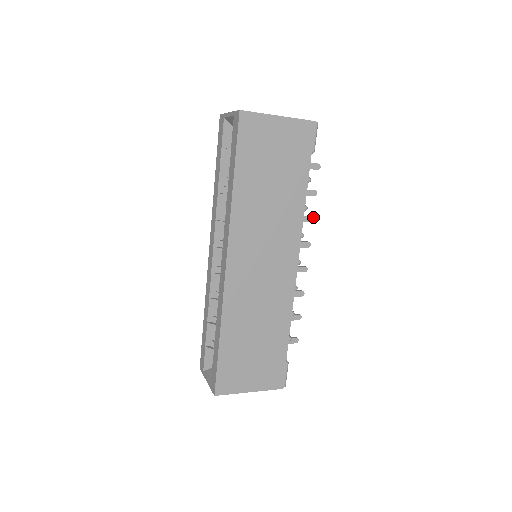
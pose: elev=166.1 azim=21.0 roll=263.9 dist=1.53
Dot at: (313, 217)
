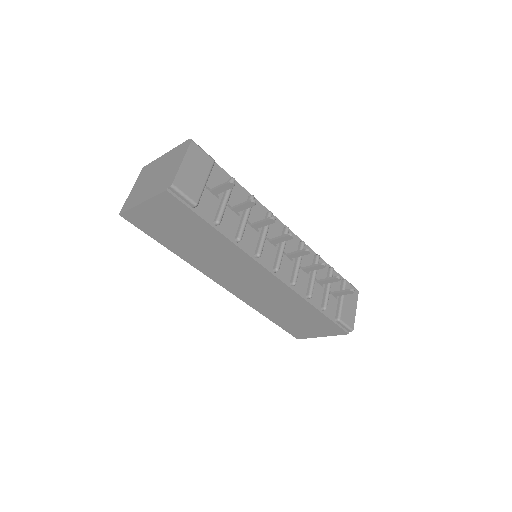
Dot at: (271, 219)
